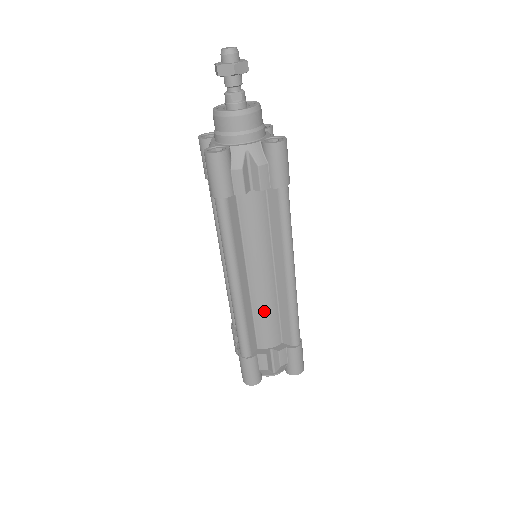
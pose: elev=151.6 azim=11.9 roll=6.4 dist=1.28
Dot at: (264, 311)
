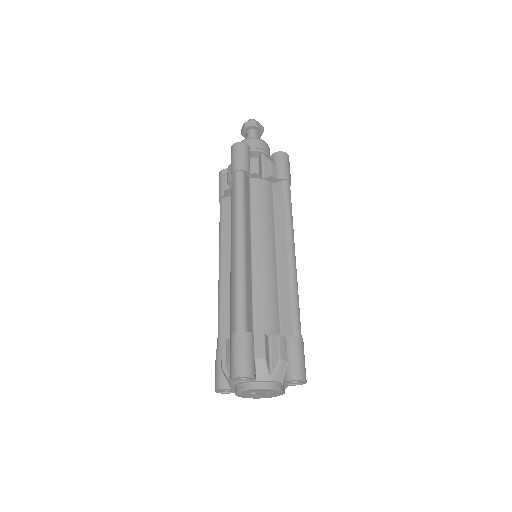
Dot at: (264, 287)
